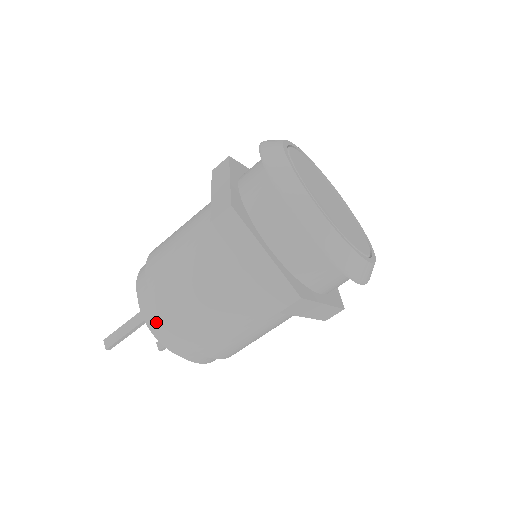
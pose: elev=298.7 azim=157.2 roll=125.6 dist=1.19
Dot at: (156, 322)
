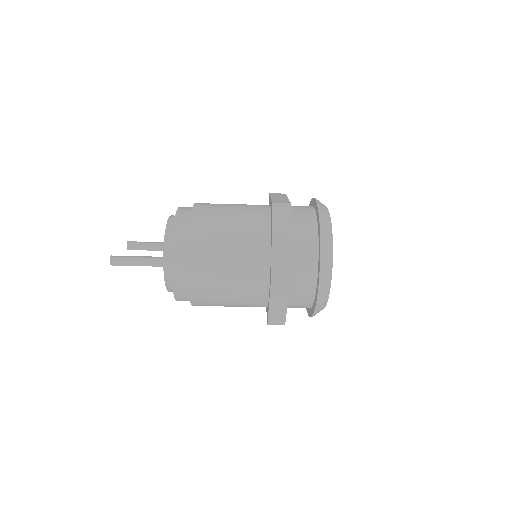
Dot at: (179, 285)
